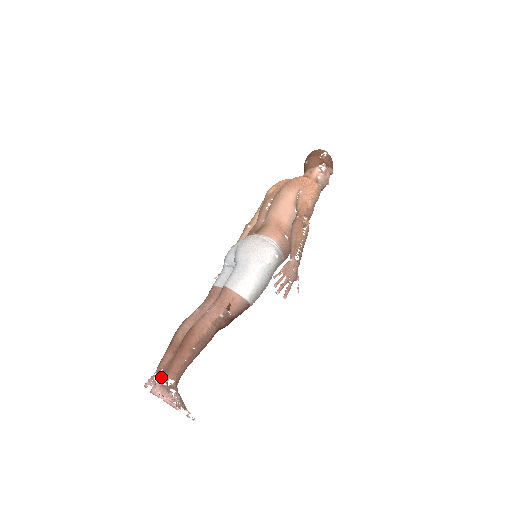
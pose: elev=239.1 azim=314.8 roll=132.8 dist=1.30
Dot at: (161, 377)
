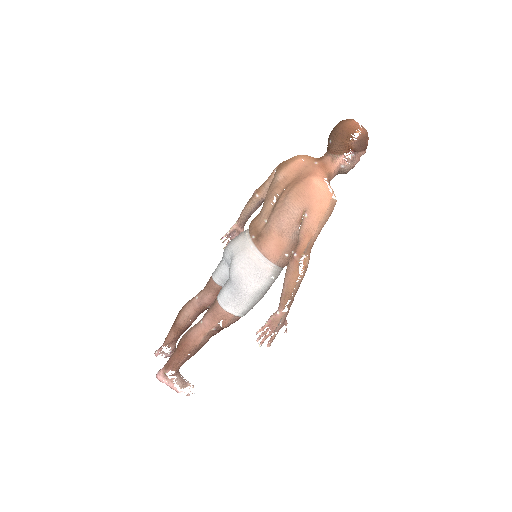
Dot at: (164, 366)
